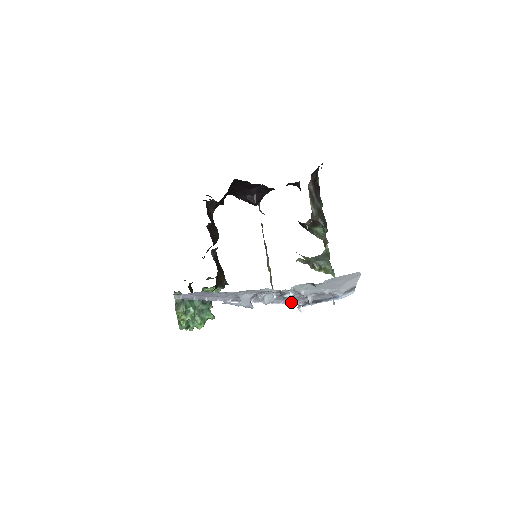
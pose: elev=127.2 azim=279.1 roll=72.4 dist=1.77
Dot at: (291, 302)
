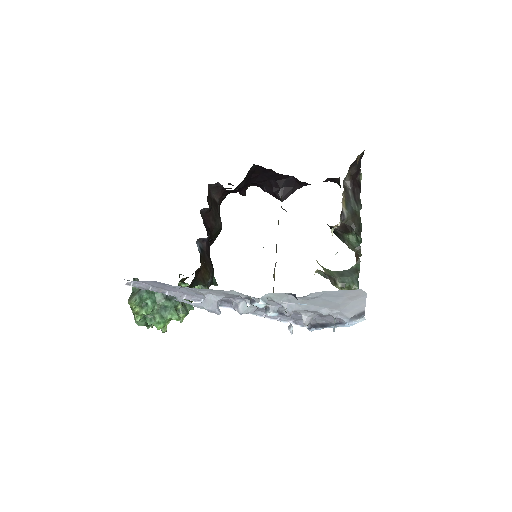
Dot at: (292, 321)
